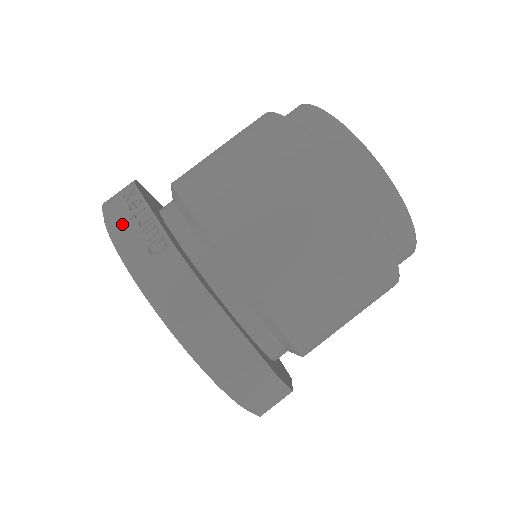
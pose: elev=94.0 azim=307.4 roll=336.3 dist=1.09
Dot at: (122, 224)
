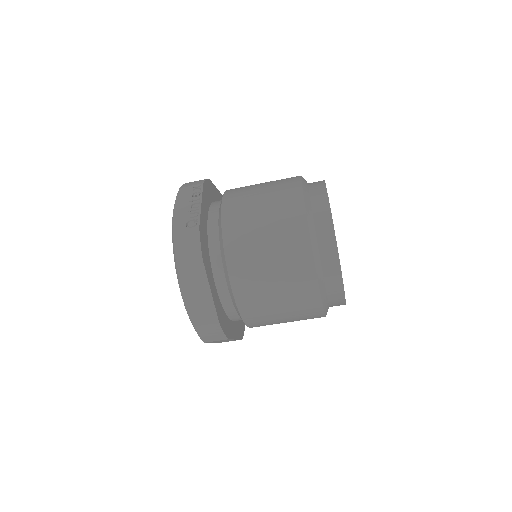
Dot at: (184, 202)
